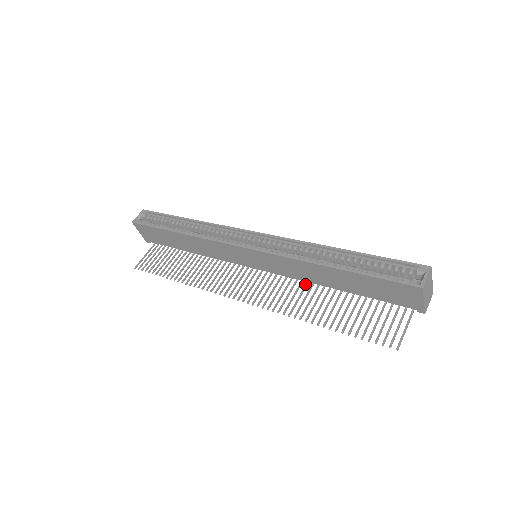
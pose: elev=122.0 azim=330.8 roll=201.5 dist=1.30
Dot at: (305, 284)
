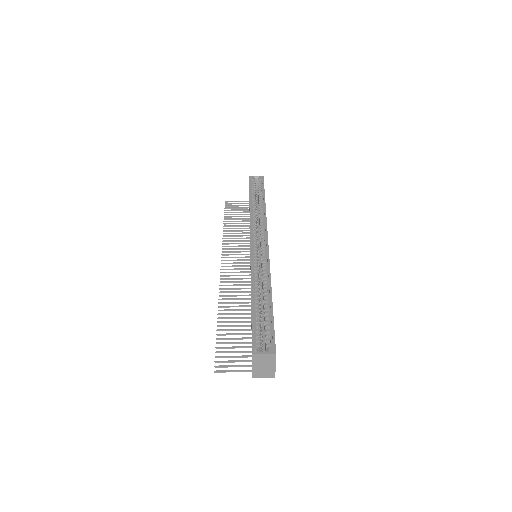
Dot at: occluded
